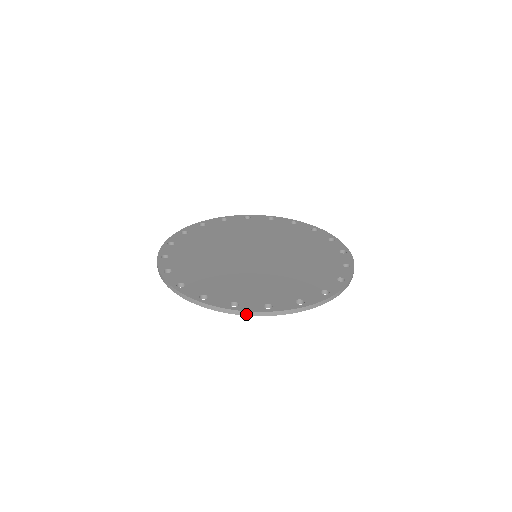
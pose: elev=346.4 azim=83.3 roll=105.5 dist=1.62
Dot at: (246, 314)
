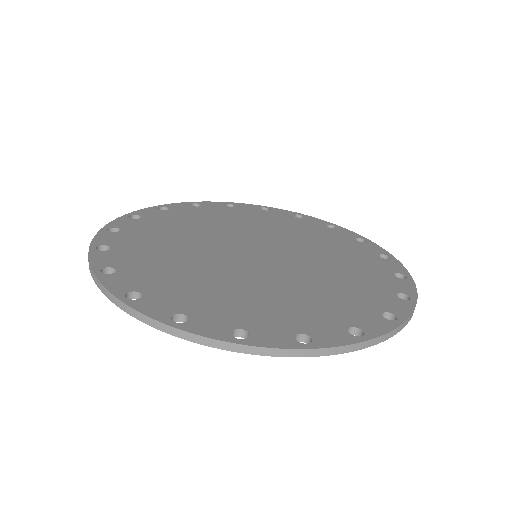
Dot at: (137, 316)
